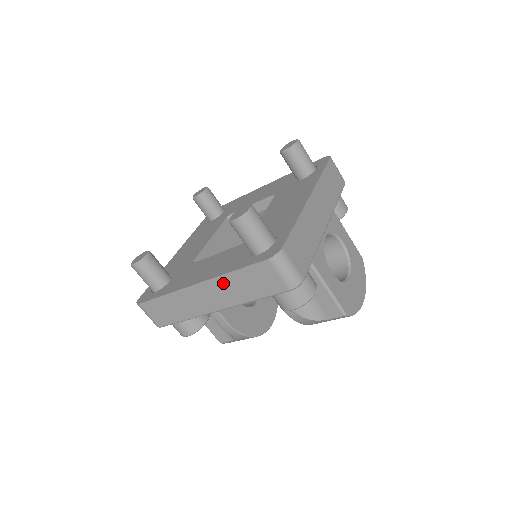
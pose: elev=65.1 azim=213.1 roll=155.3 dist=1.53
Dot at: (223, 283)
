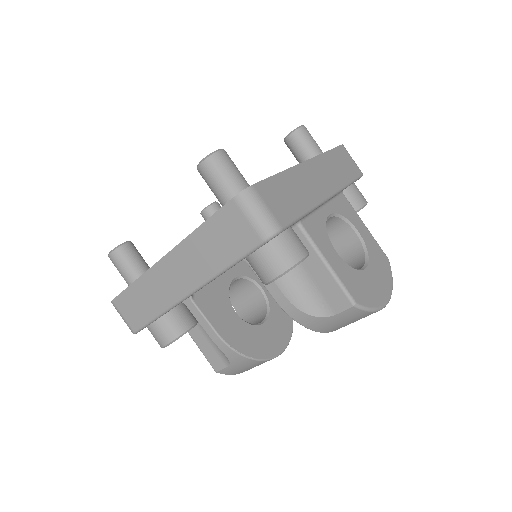
Dot at: (191, 248)
